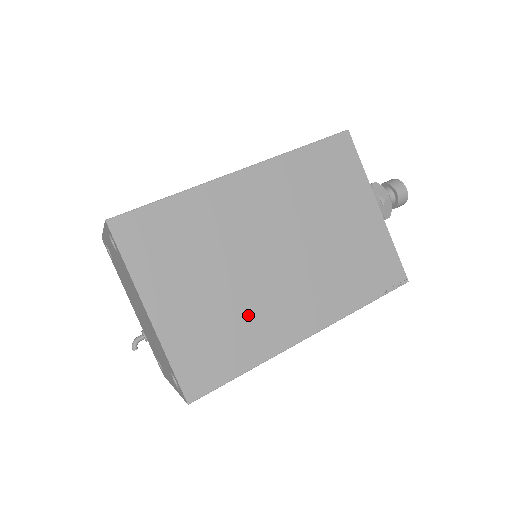
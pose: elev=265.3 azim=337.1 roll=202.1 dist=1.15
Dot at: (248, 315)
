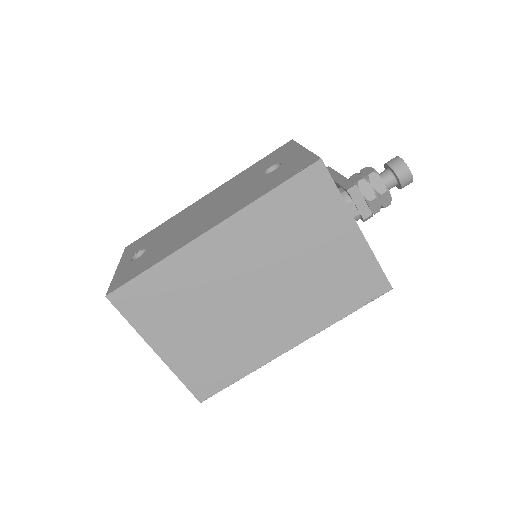
Dot at: (237, 341)
